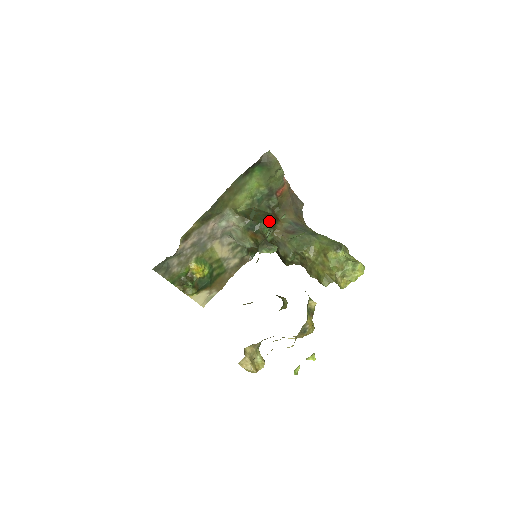
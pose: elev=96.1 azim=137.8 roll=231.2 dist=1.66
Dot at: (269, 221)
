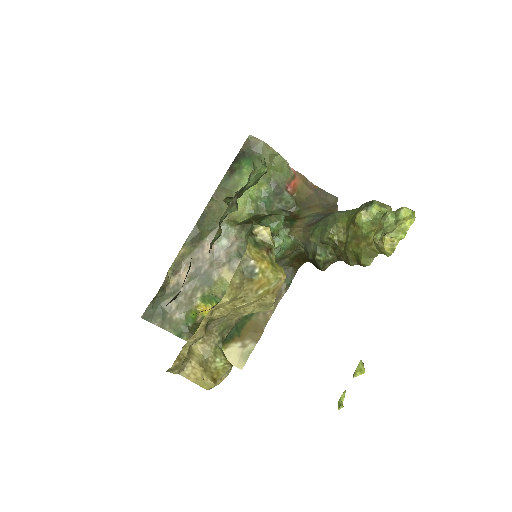
Dot at: (274, 215)
